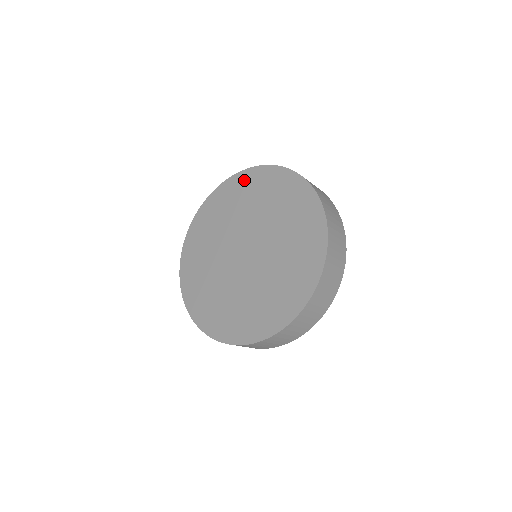
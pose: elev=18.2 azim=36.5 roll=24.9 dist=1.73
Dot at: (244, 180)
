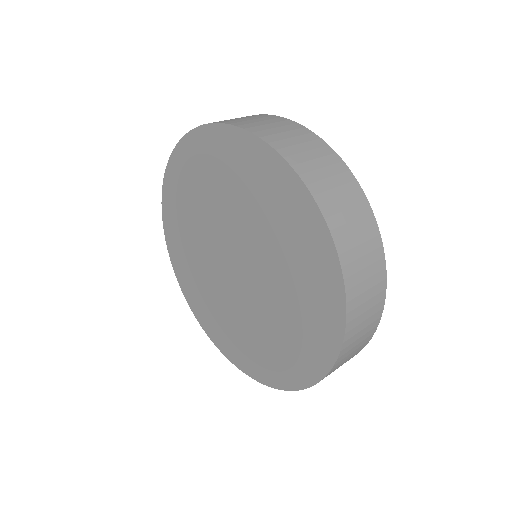
Dot at: (192, 152)
